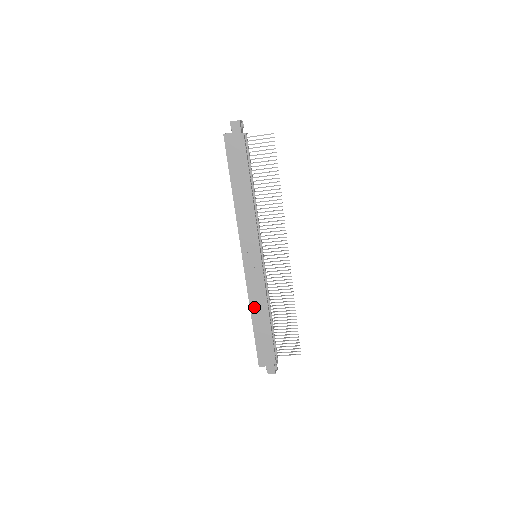
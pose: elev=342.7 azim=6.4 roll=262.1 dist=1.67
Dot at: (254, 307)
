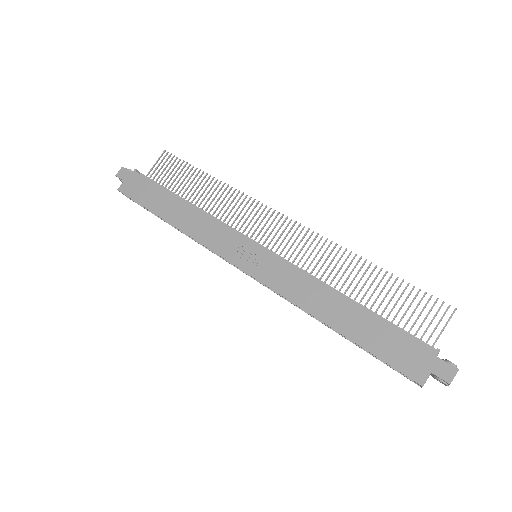
Dot at: (314, 307)
